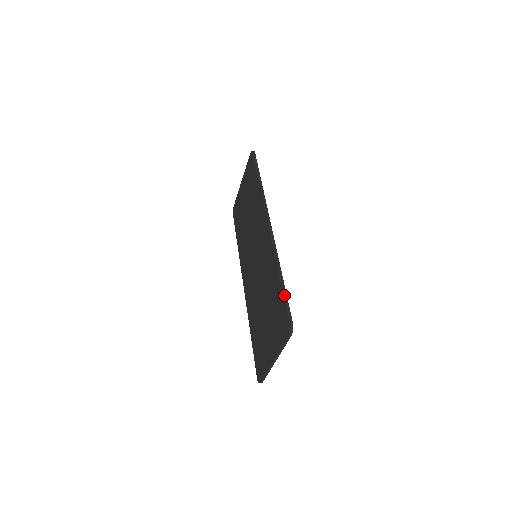
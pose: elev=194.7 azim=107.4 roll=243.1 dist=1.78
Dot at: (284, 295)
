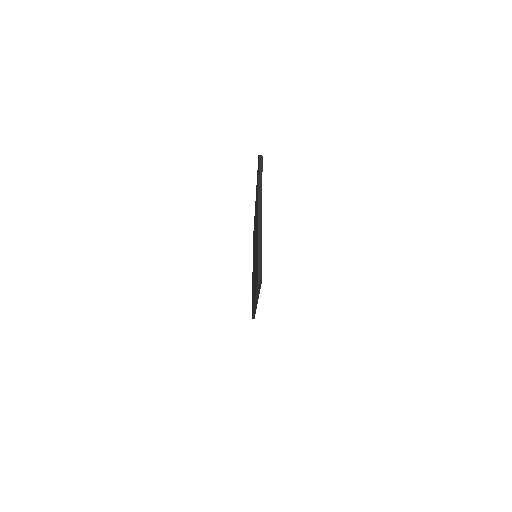
Dot at: occluded
